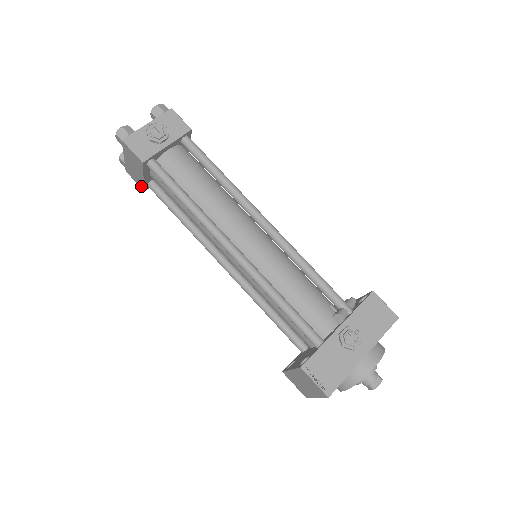
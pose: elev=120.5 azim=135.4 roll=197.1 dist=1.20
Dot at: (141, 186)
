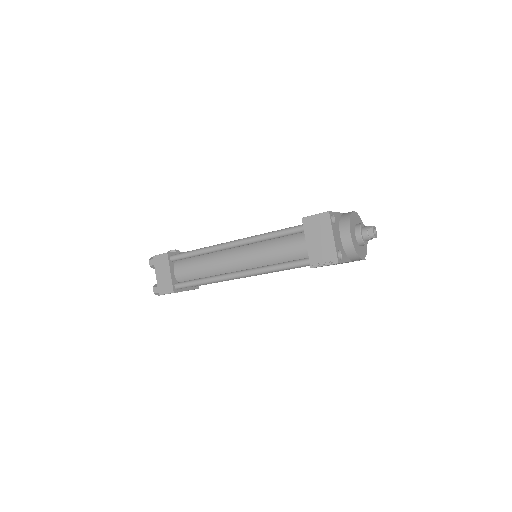
Dot at: (171, 290)
